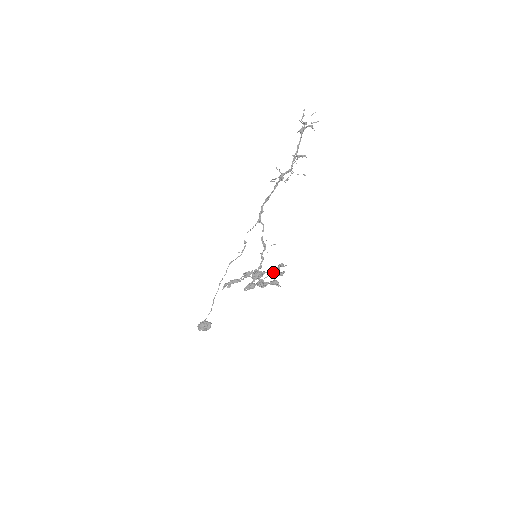
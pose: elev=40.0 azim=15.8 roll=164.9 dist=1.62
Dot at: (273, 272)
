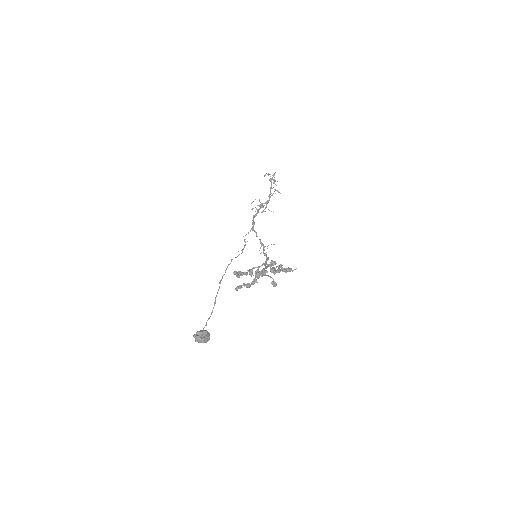
Dot at: occluded
